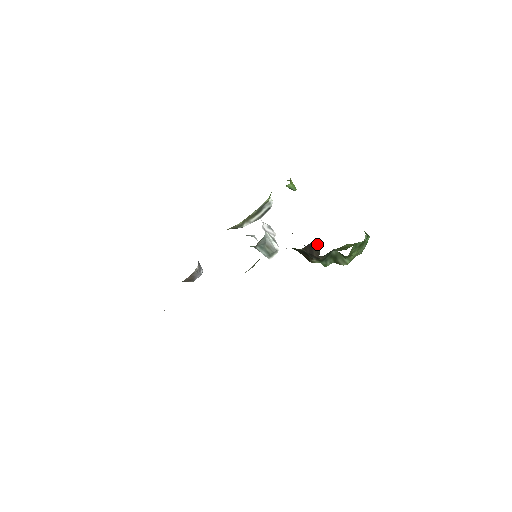
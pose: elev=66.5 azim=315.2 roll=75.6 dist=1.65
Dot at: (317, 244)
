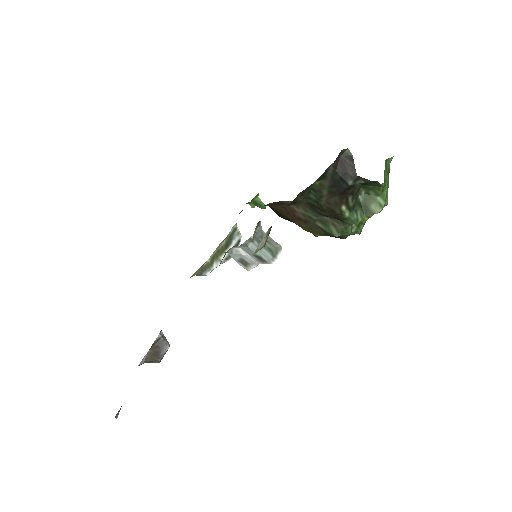
Dot at: (348, 155)
